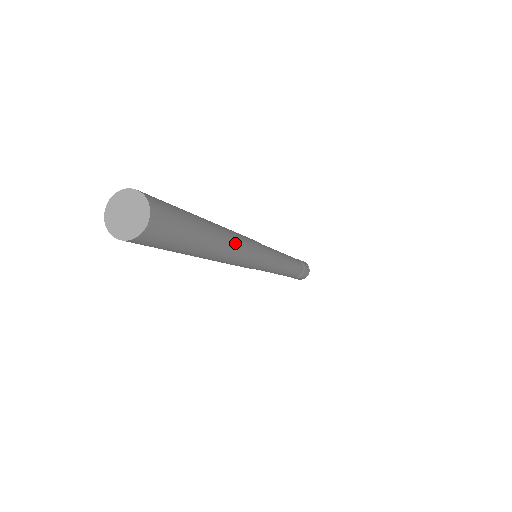
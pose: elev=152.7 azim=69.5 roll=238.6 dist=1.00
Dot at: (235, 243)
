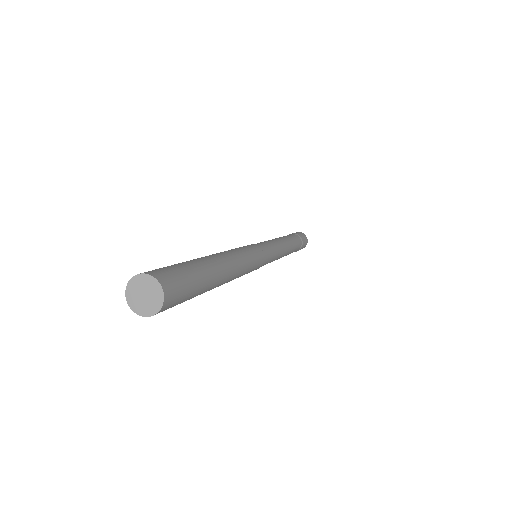
Dot at: (235, 263)
